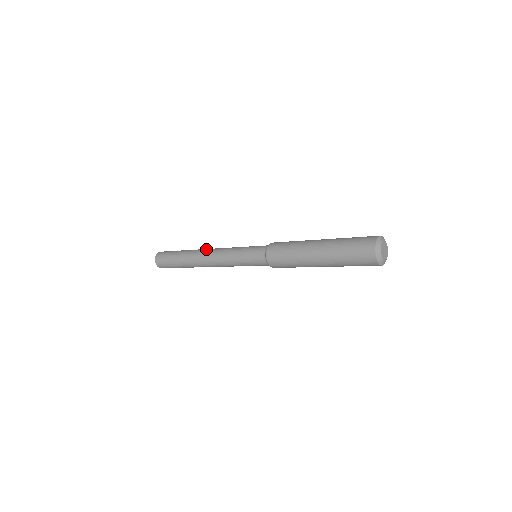
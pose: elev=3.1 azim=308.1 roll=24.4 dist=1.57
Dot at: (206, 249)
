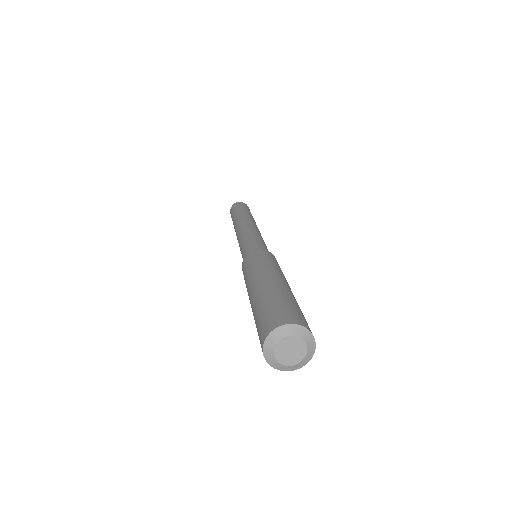
Dot at: (238, 225)
